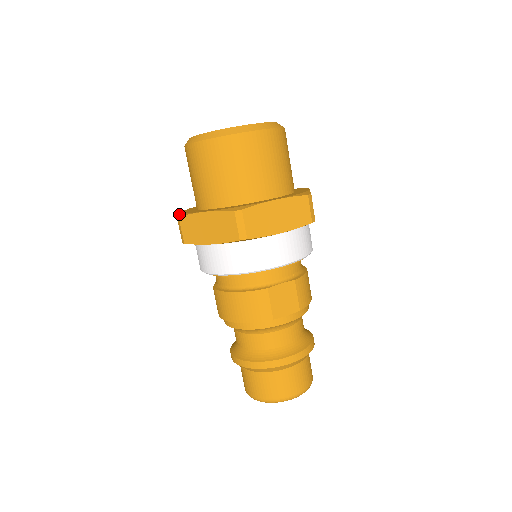
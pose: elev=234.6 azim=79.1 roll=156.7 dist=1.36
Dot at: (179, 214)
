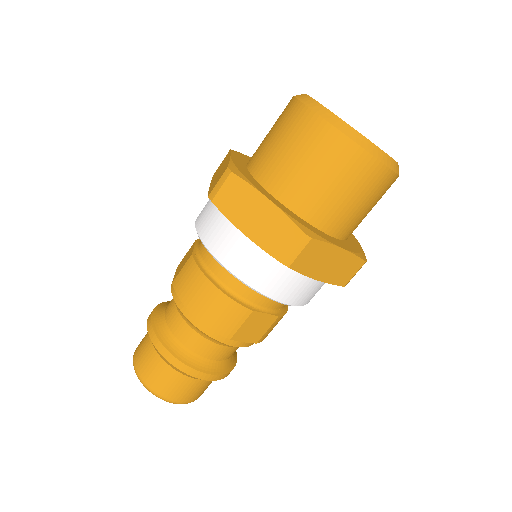
Dot at: (230, 164)
